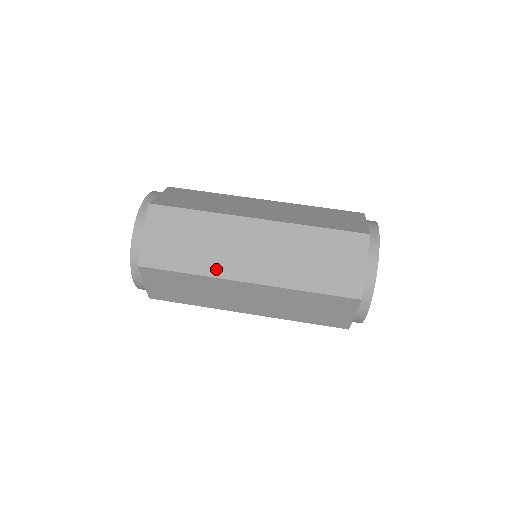
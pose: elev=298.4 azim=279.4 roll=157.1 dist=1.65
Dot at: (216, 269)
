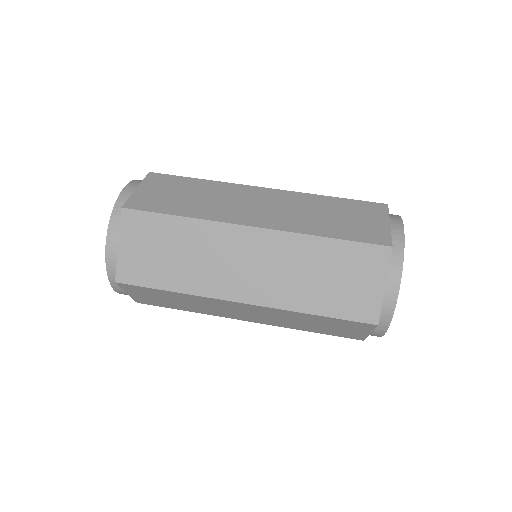
Dot at: (205, 287)
